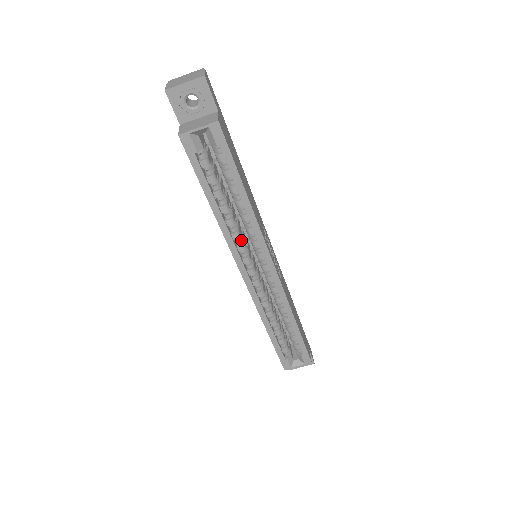
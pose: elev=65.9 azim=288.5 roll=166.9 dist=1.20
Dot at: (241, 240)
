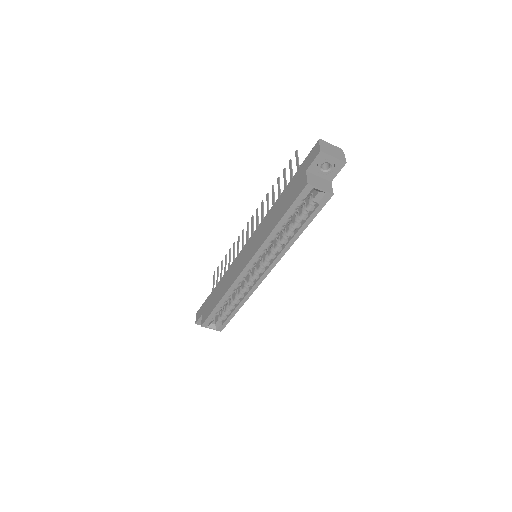
Dot at: (266, 249)
